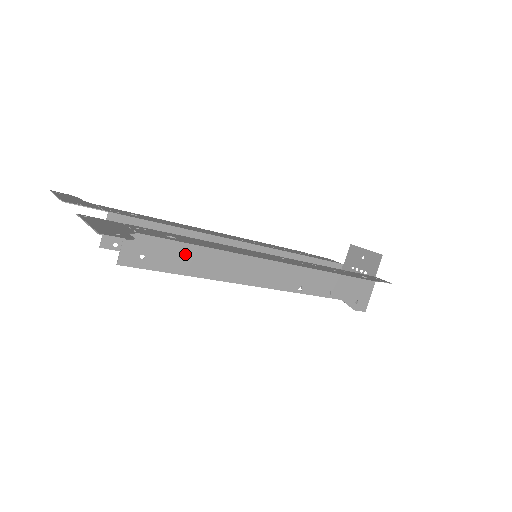
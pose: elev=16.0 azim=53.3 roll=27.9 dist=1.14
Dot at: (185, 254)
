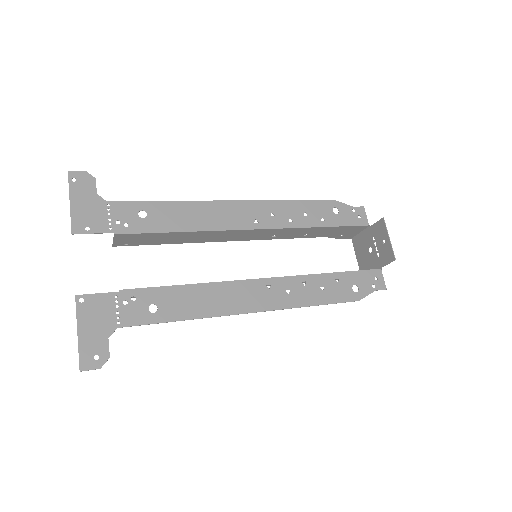
Dot at: occluded
